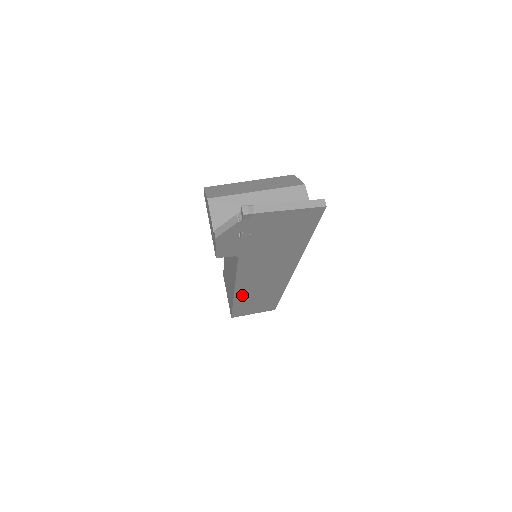
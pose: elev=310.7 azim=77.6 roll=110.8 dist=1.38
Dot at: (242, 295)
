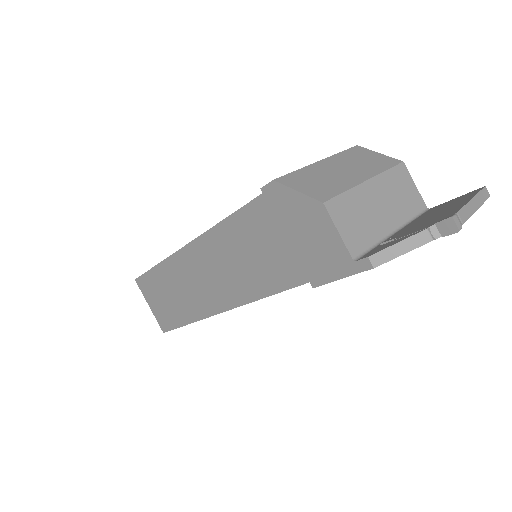
Dot at: occluded
